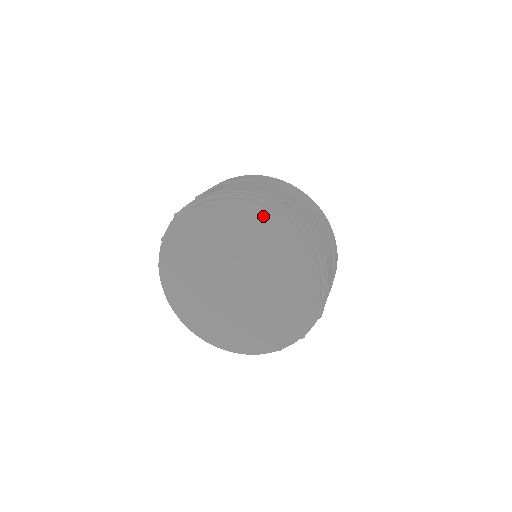
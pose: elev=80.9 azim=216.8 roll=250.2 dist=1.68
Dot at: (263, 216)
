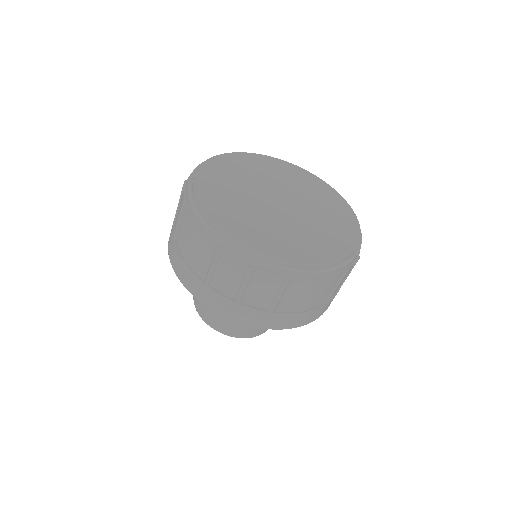
Dot at: (282, 164)
